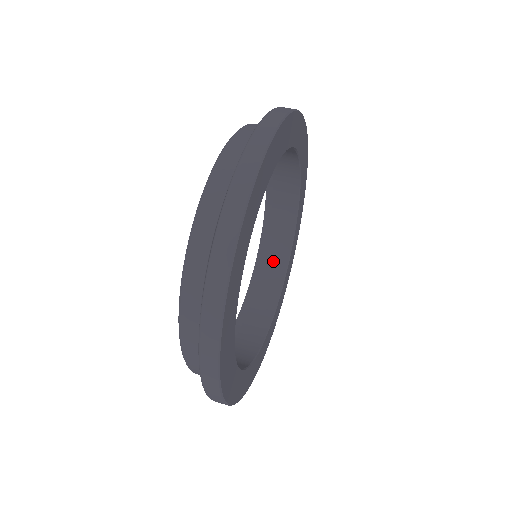
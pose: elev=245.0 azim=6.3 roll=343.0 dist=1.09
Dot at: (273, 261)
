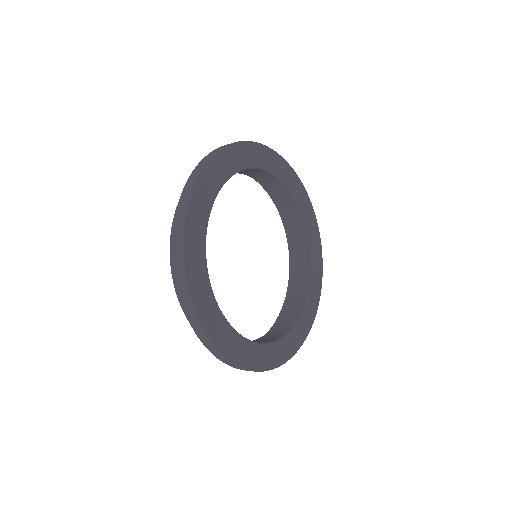
Dot at: (295, 228)
